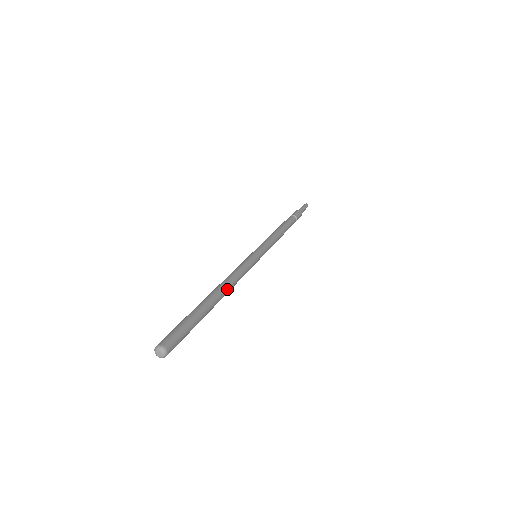
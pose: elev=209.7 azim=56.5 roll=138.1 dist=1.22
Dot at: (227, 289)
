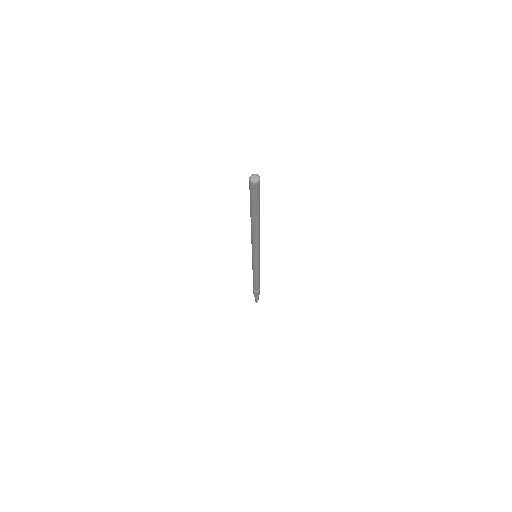
Dot at: occluded
